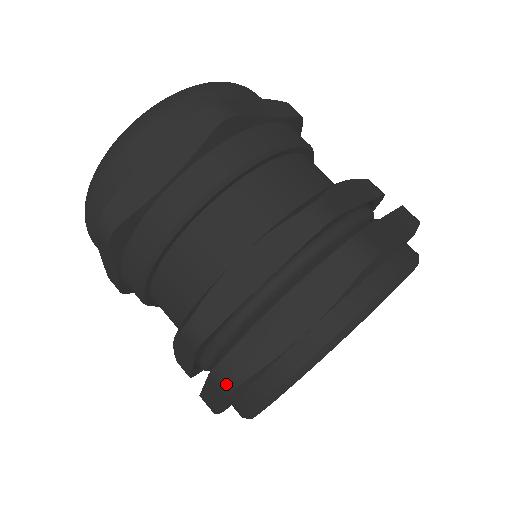
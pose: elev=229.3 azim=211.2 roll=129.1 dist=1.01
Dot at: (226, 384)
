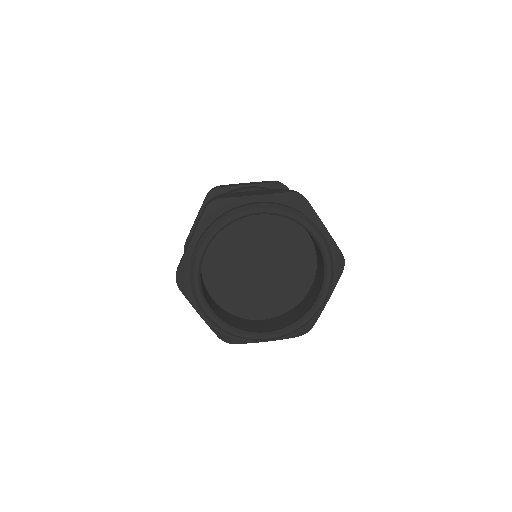
Dot at: (176, 281)
